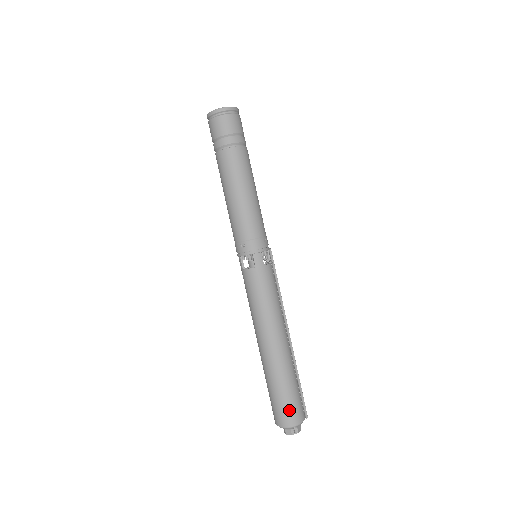
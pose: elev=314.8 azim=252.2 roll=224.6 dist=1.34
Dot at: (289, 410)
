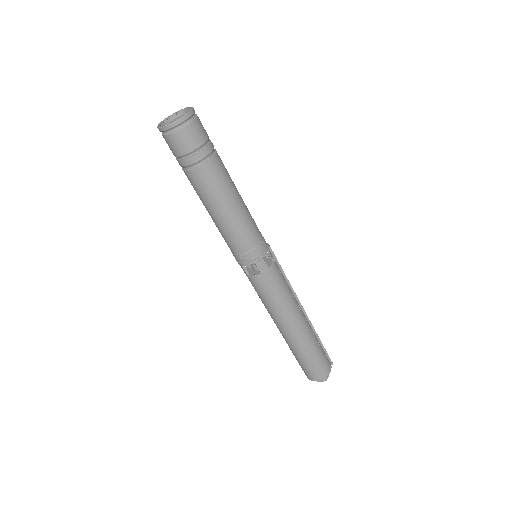
Dot at: (318, 370)
